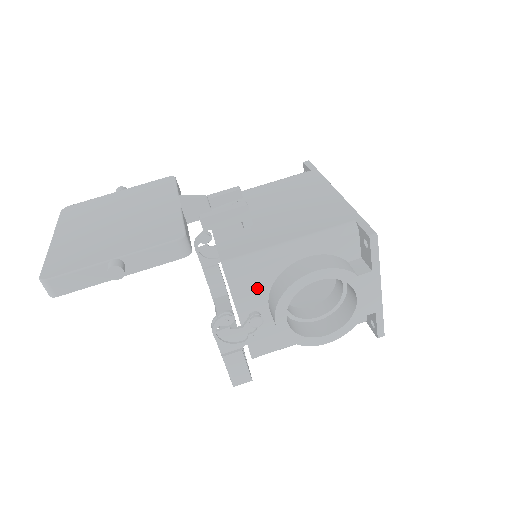
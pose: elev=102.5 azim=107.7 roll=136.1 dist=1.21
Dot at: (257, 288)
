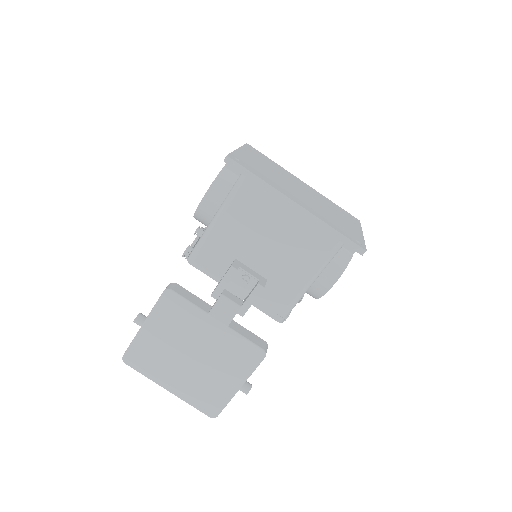
Dot at: occluded
